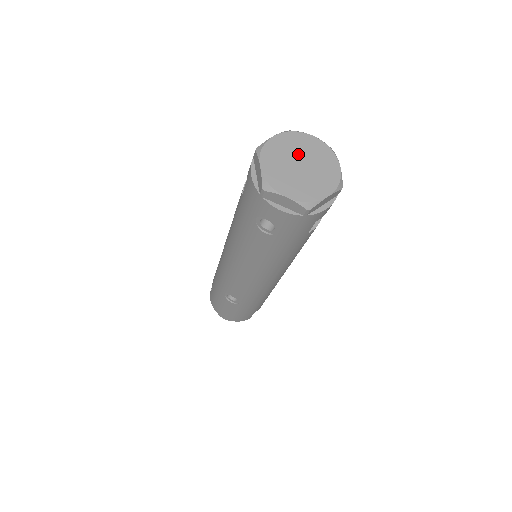
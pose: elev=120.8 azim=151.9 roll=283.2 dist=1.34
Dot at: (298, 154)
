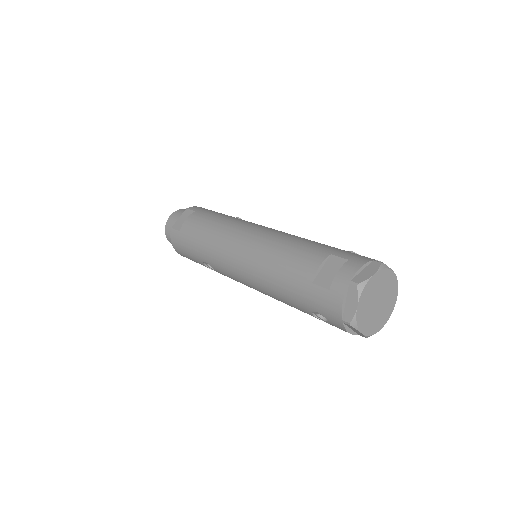
Dot at: (380, 292)
